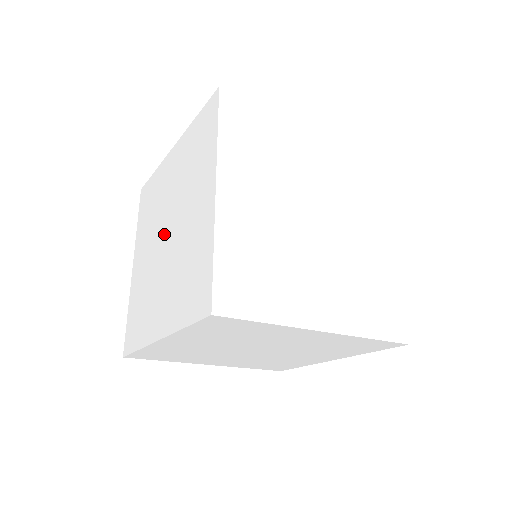
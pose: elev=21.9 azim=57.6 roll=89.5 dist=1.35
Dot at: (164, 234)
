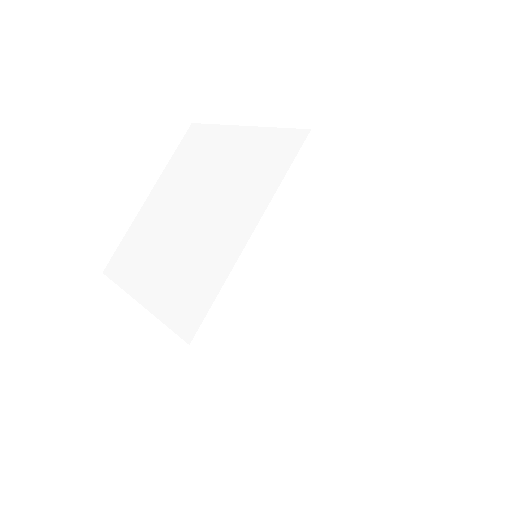
Dot at: (186, 216)
